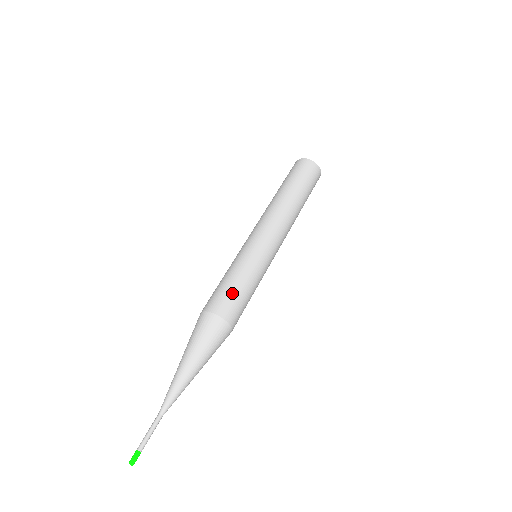
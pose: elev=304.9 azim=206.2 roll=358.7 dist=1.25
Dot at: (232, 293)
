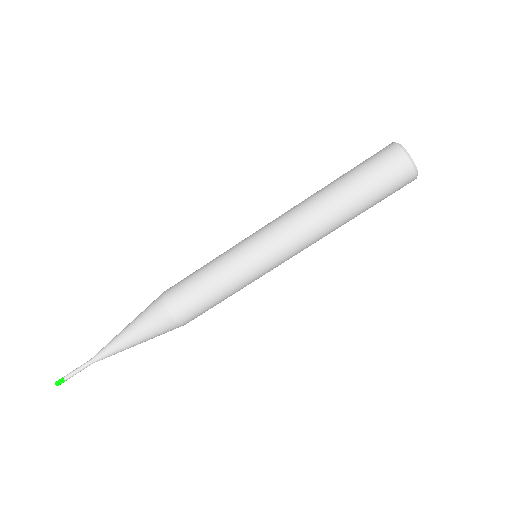
Dot at: (208, 309)
